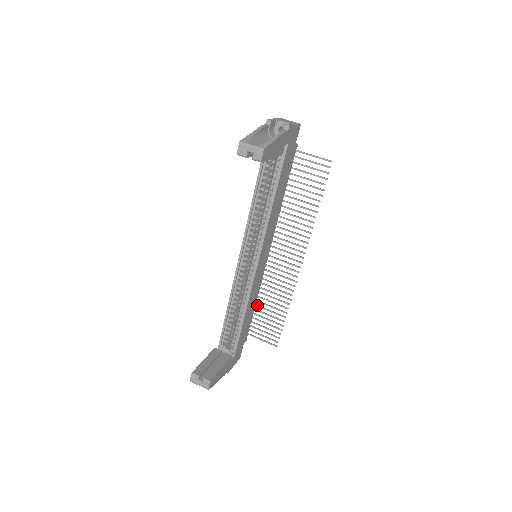
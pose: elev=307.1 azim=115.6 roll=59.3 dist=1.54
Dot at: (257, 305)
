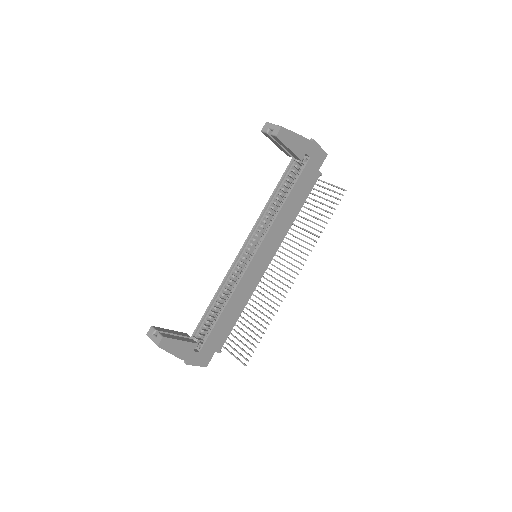
Dot at: (243, 317)
